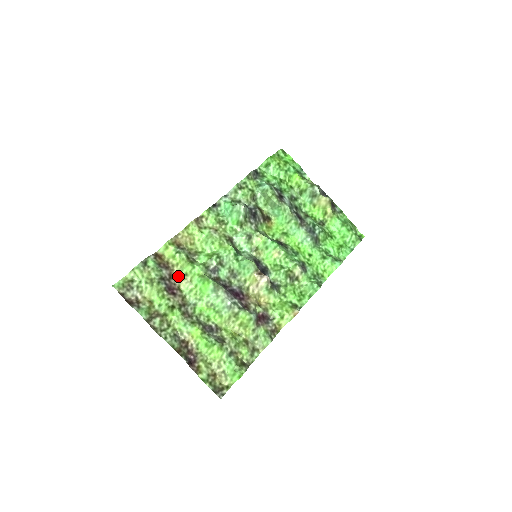
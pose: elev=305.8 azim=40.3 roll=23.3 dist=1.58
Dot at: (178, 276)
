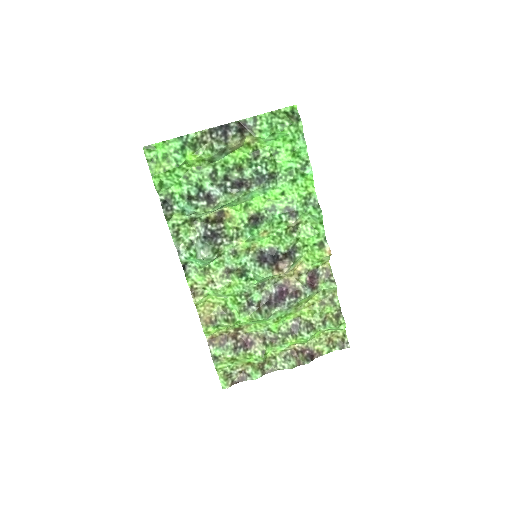
Dot at: (237, 331)
